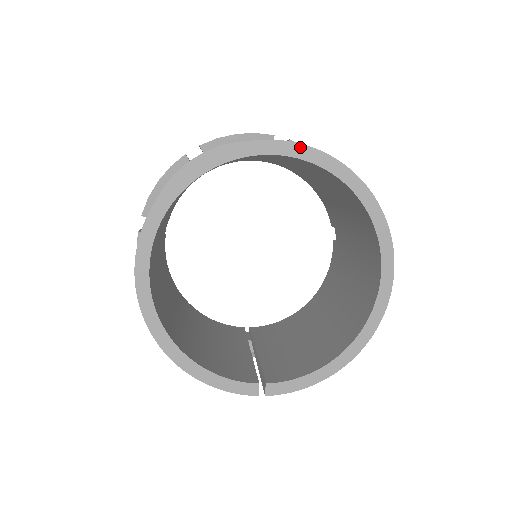
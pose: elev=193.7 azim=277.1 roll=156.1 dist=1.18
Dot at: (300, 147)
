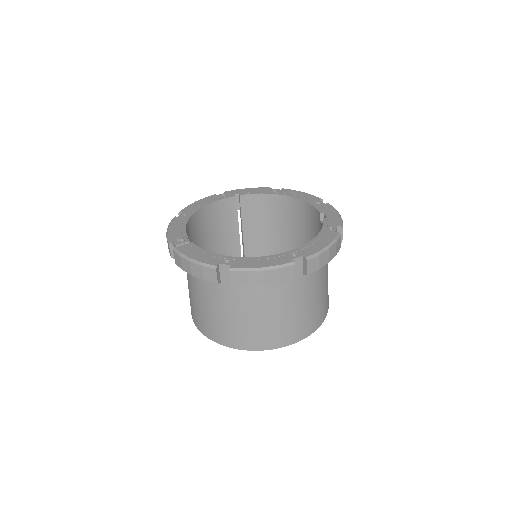
Dot at: (293, 342)
